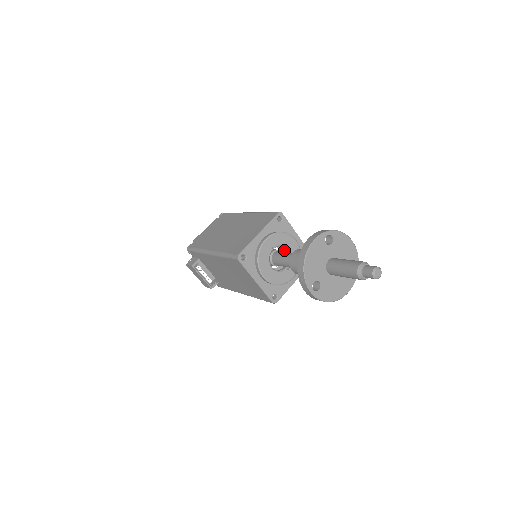
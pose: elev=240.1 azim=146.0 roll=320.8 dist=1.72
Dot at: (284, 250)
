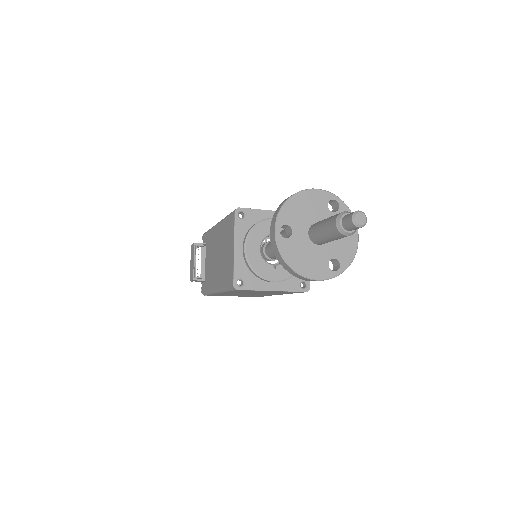
Dot at: occluded
